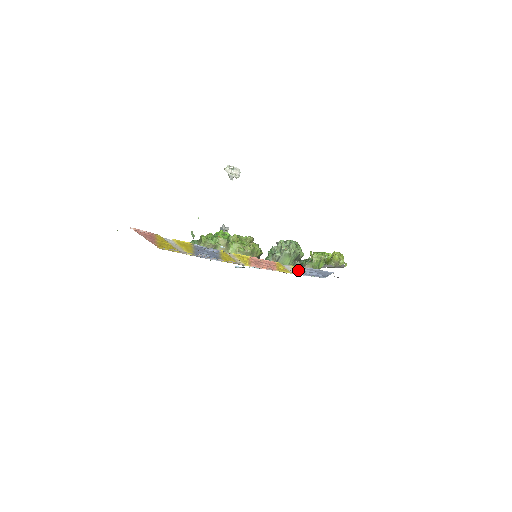
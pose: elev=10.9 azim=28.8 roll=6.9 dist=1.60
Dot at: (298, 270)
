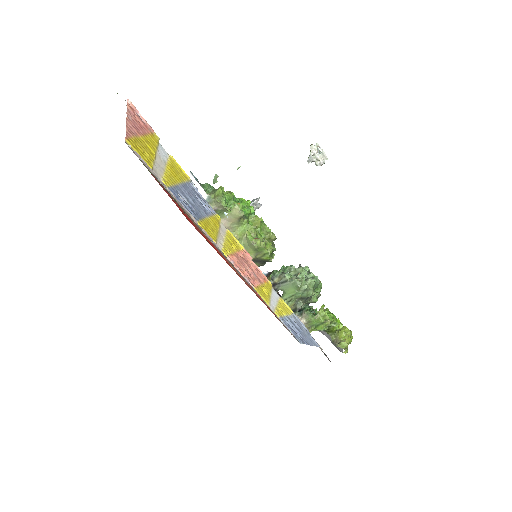
Dot at: (282, 309)
